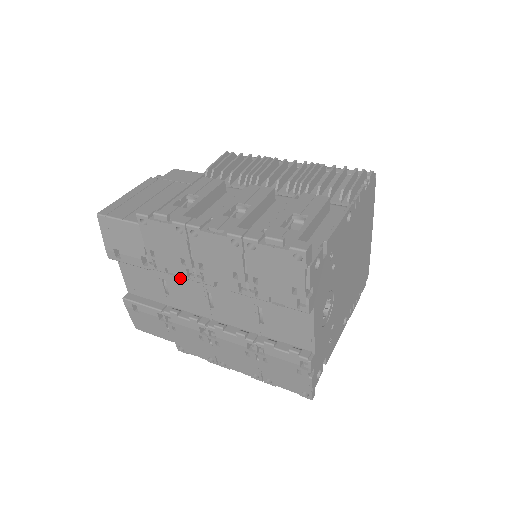
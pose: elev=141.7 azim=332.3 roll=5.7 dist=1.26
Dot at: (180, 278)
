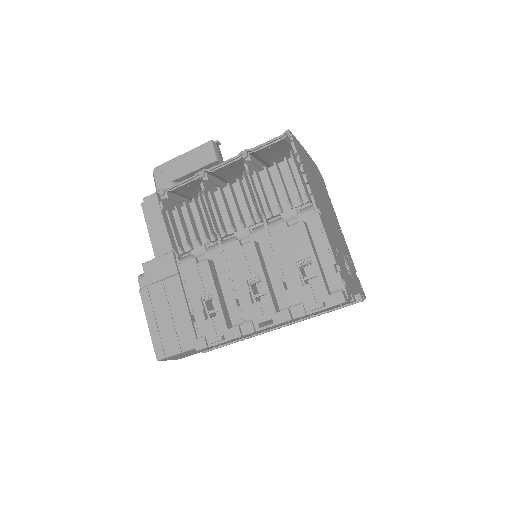
Dot at: occluded
